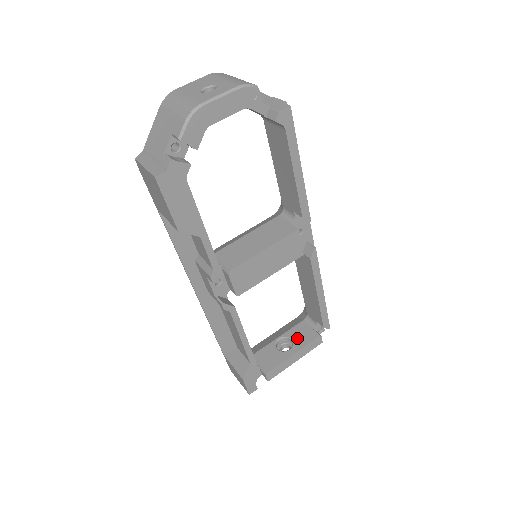
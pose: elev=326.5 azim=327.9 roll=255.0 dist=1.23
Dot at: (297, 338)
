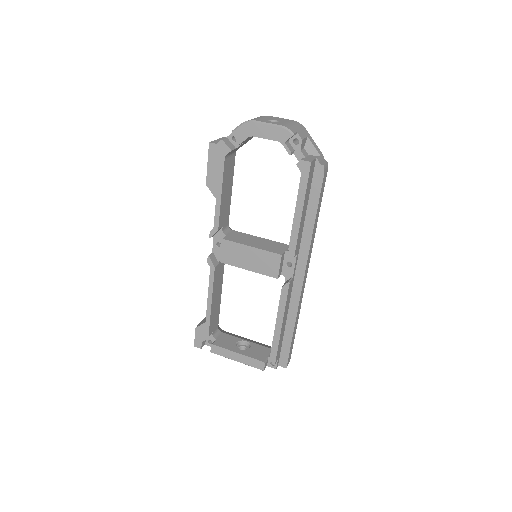
Dot at: (253, 350)
